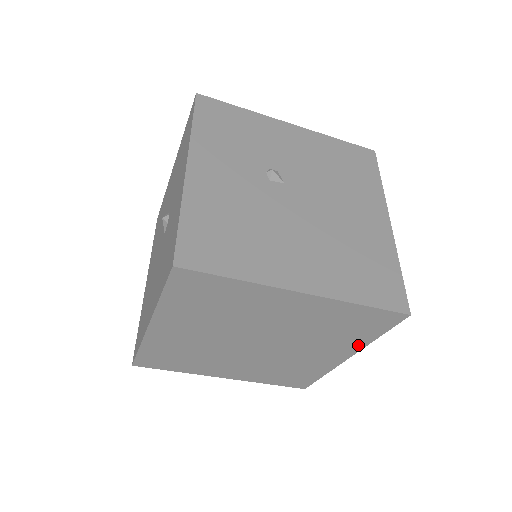
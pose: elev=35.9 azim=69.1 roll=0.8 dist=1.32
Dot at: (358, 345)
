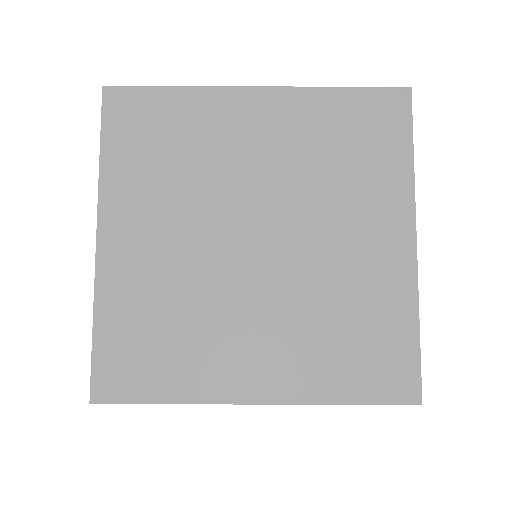
Dot at: (402, 191)
